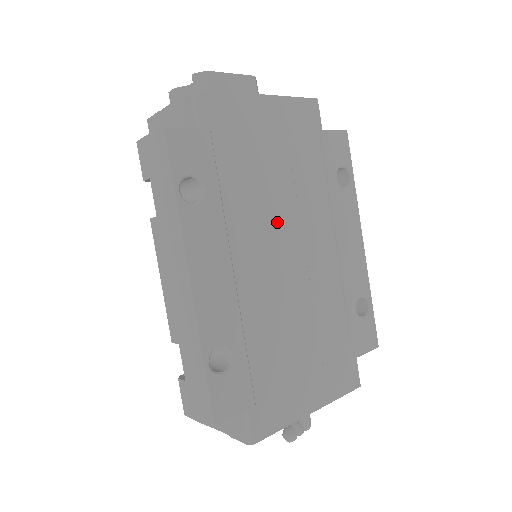
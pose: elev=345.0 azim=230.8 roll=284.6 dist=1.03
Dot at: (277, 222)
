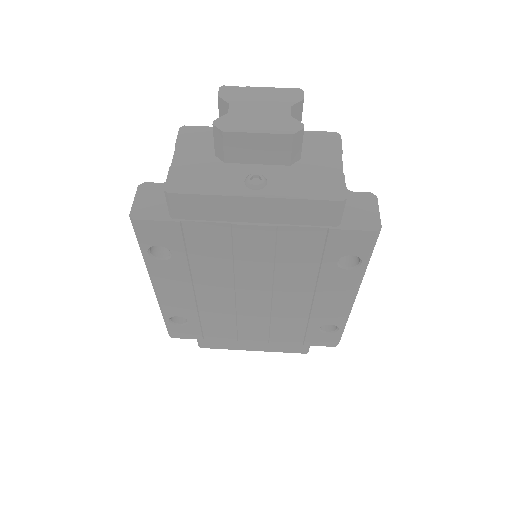
Dot at: (245, 278)
